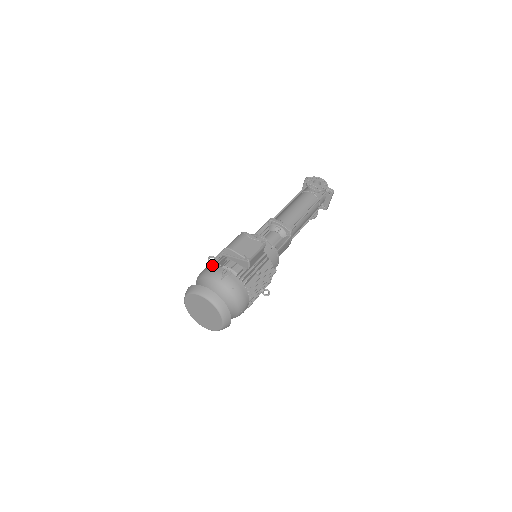
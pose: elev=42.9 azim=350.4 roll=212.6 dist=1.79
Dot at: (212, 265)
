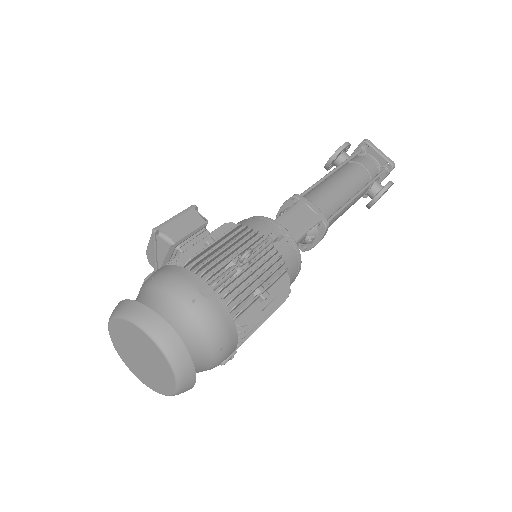
Dot at: occluded
